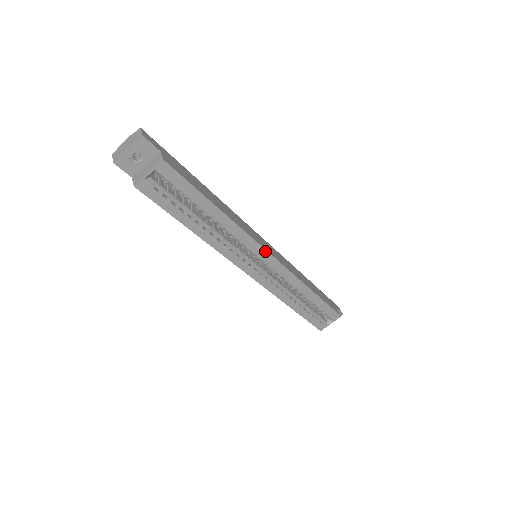
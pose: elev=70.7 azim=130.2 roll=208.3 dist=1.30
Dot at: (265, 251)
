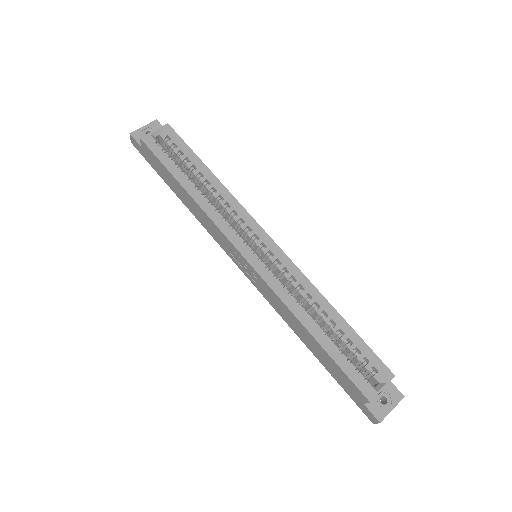
Dot at: (262, 230)
